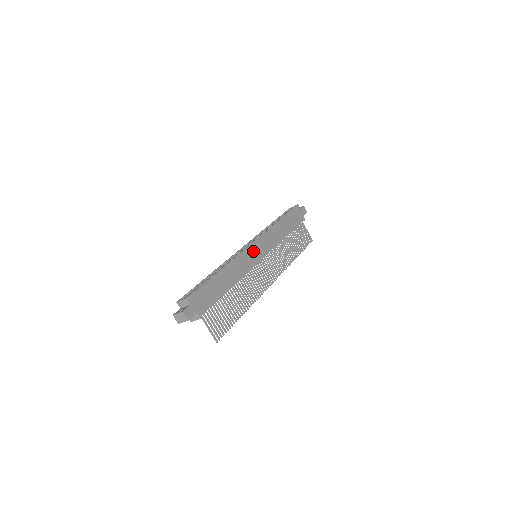
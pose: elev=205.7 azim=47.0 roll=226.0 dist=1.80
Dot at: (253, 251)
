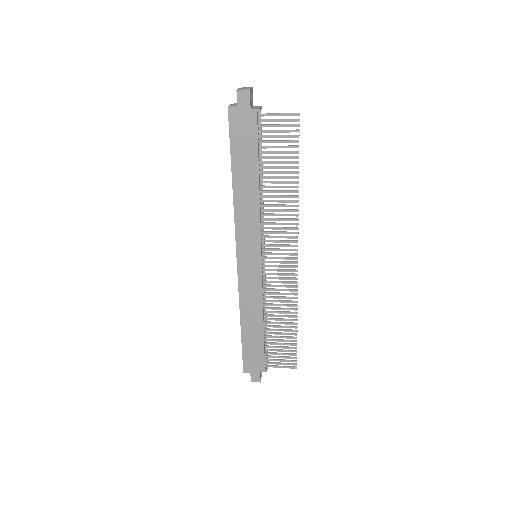
Dot at: (246, 267)
